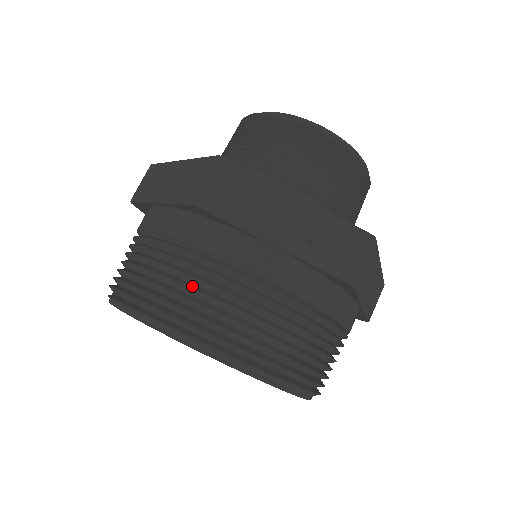
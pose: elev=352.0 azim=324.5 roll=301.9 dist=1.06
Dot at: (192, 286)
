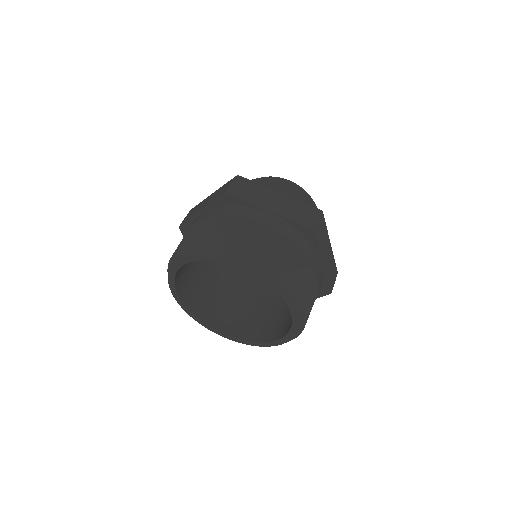
Dot at: (227, 231)
